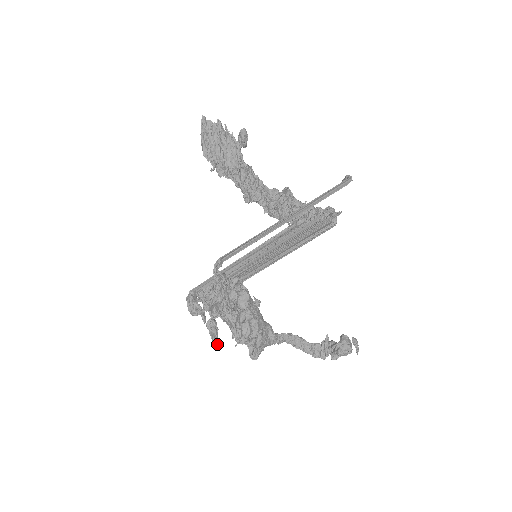
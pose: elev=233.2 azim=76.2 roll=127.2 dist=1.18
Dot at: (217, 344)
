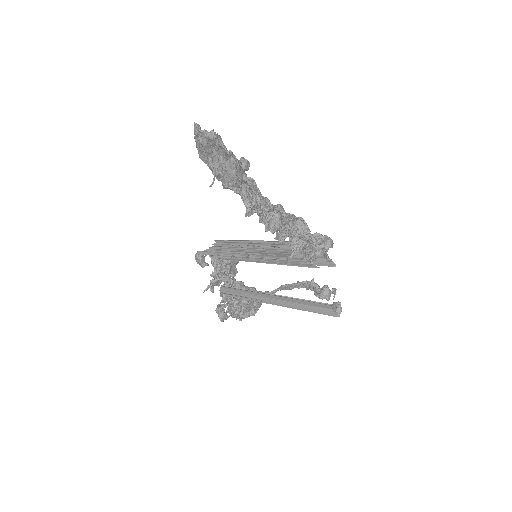
Dot at: occluded
